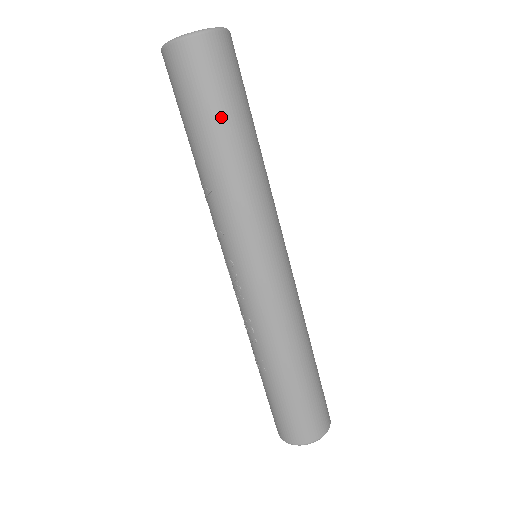
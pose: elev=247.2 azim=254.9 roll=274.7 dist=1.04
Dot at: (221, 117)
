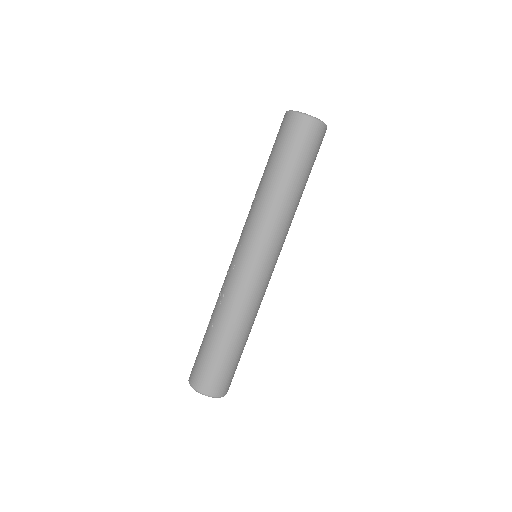
Dot at: (292, 165)
